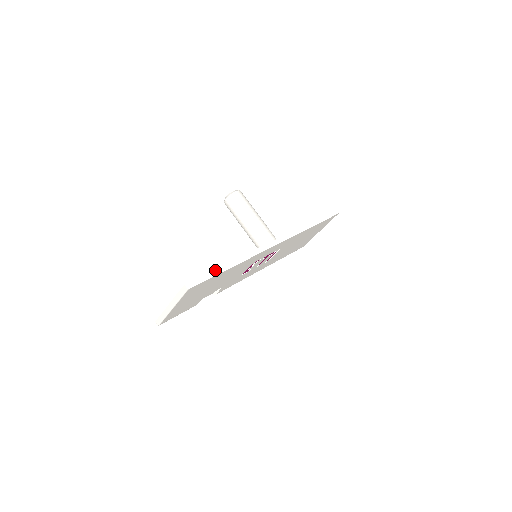
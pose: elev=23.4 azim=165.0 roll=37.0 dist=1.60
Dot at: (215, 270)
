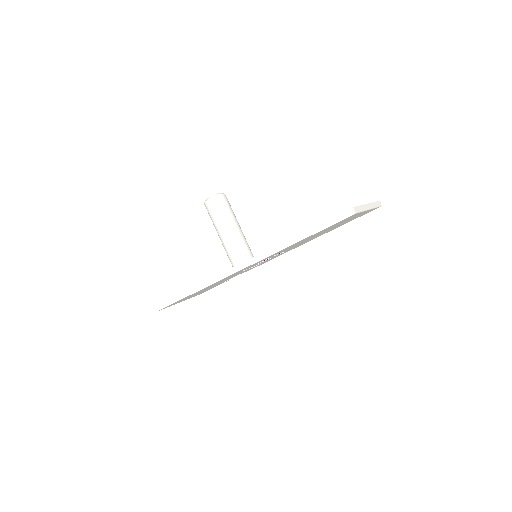
Dot at: (176, 297)
